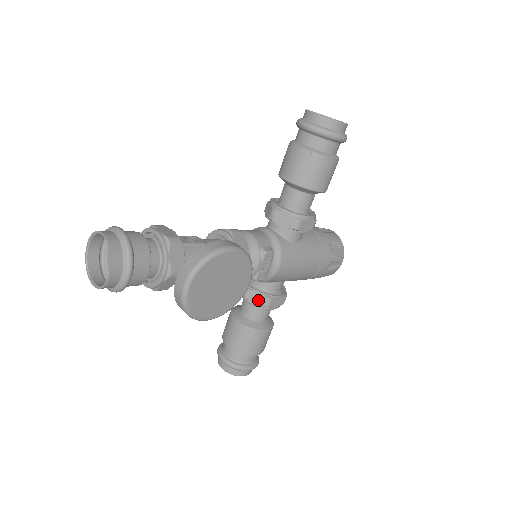
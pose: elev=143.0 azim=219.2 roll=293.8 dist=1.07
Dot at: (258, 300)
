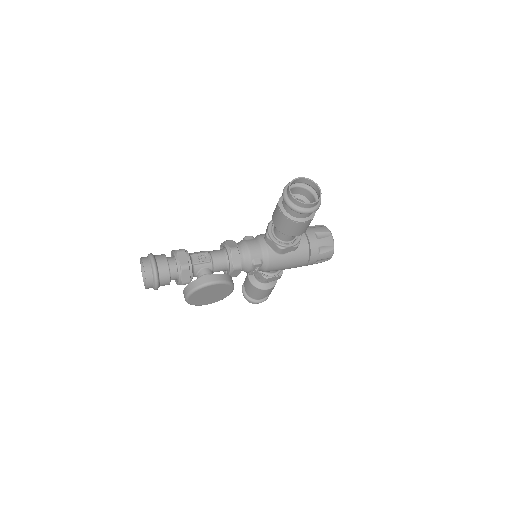
Dot at: (259, 276)
